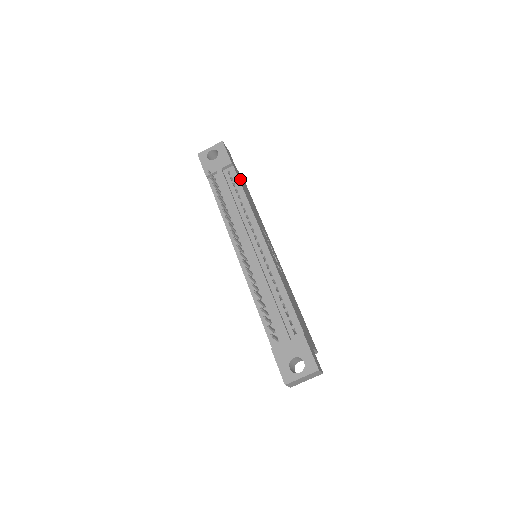
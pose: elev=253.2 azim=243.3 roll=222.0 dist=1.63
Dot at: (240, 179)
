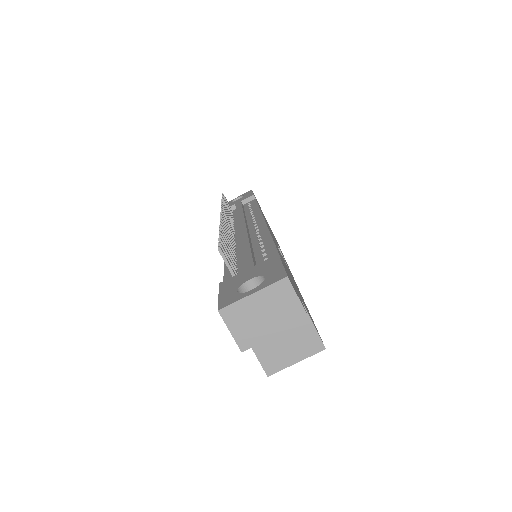
Dot at: (262, 212)
